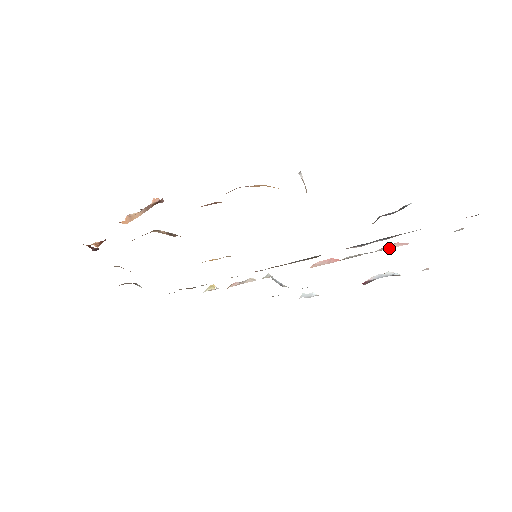
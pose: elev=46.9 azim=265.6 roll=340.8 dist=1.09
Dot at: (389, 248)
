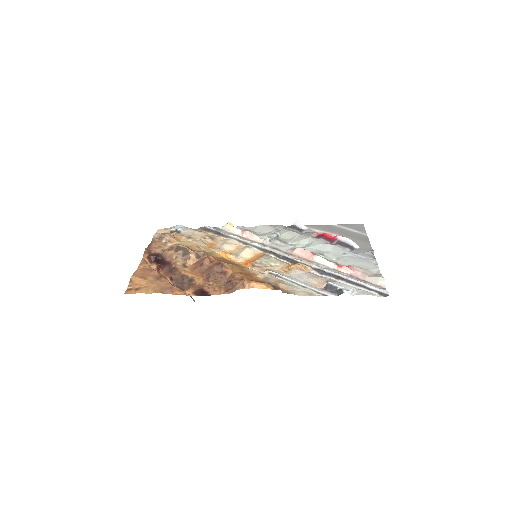
Dot at: (340, 271)
